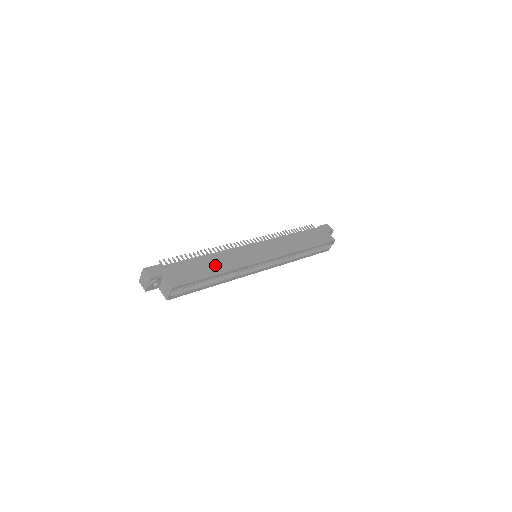
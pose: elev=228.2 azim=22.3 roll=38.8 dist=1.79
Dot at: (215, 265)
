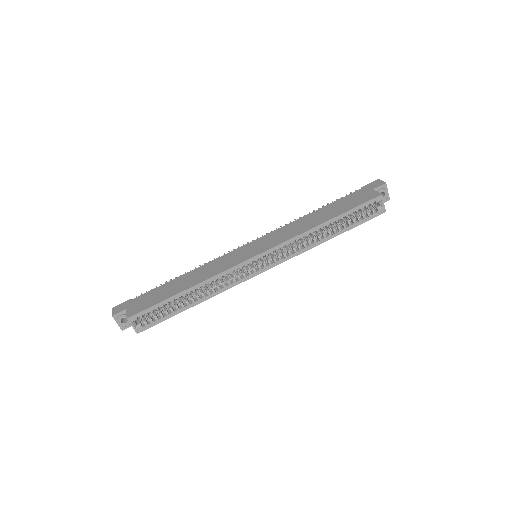
Dot at: (187, 282)
